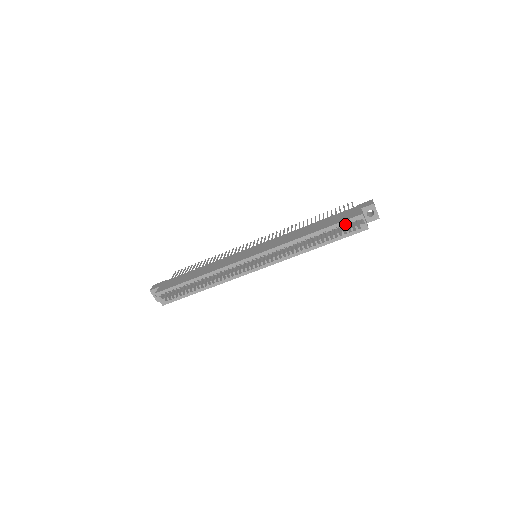
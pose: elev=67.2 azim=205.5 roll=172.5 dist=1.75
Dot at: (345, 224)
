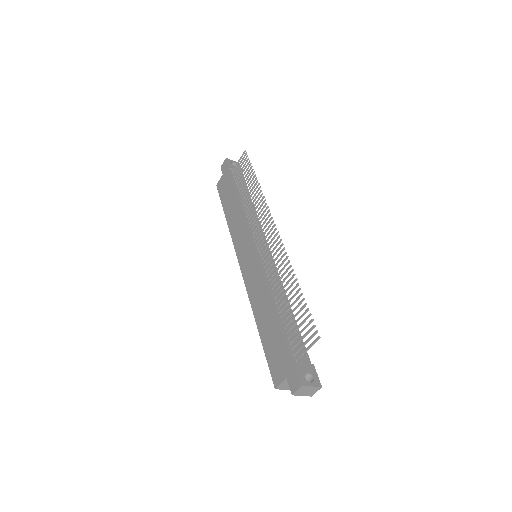
Dot at: occluded
